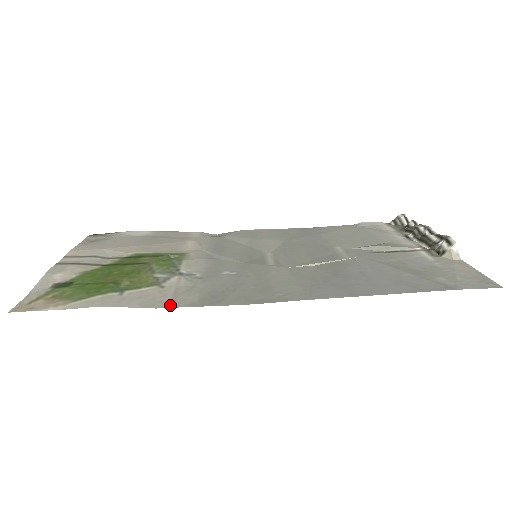
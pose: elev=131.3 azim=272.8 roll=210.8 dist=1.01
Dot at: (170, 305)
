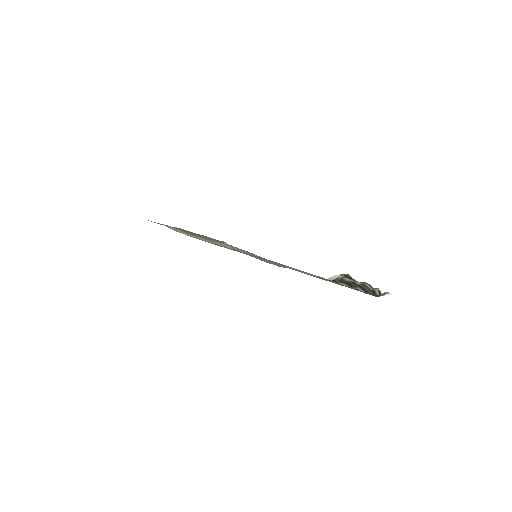
Dot at: occluded
